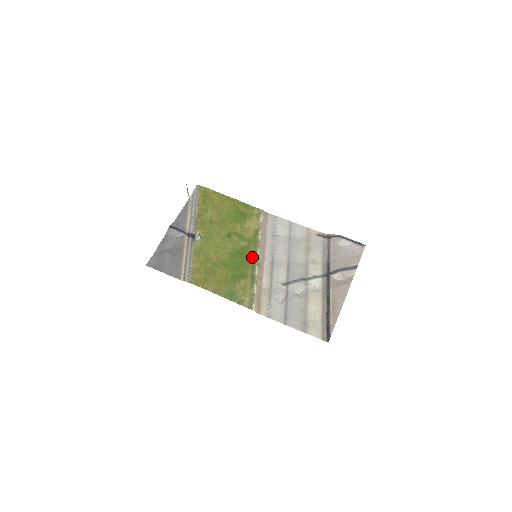
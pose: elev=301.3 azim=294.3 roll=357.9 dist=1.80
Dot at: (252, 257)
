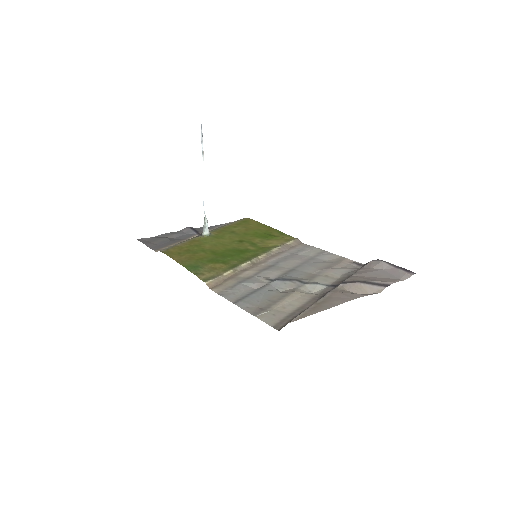
Dot at: (251, 256)
